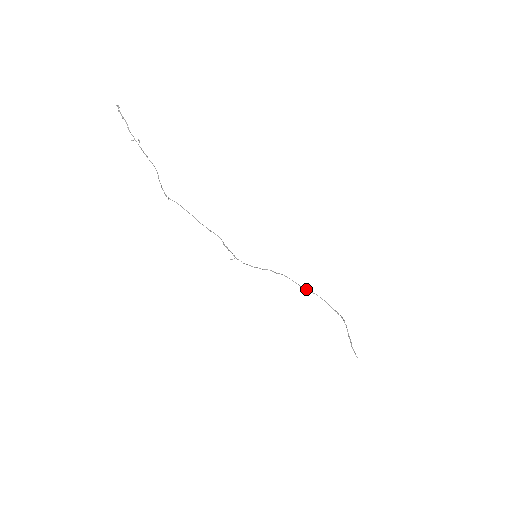
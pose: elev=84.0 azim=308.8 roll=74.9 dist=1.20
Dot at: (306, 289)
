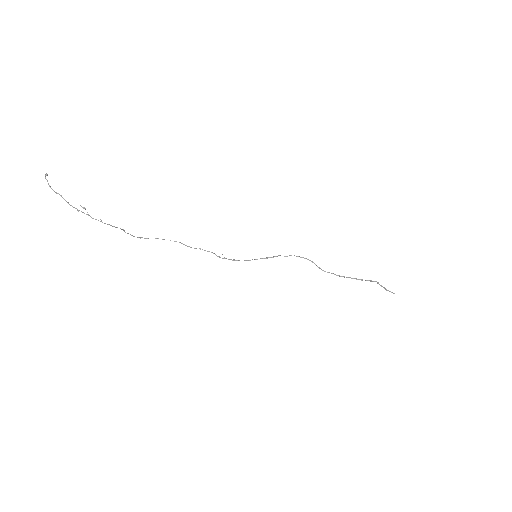
Dot at: occluded
